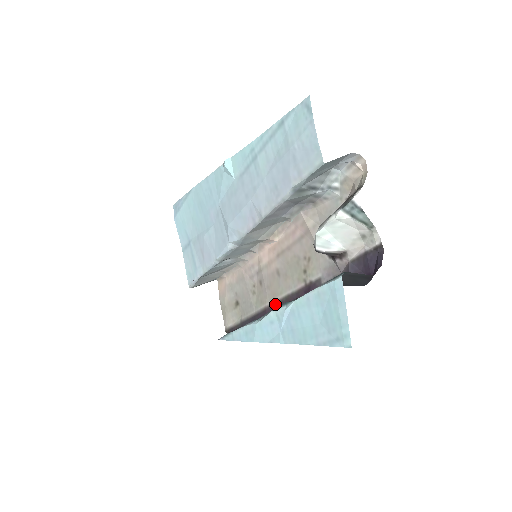
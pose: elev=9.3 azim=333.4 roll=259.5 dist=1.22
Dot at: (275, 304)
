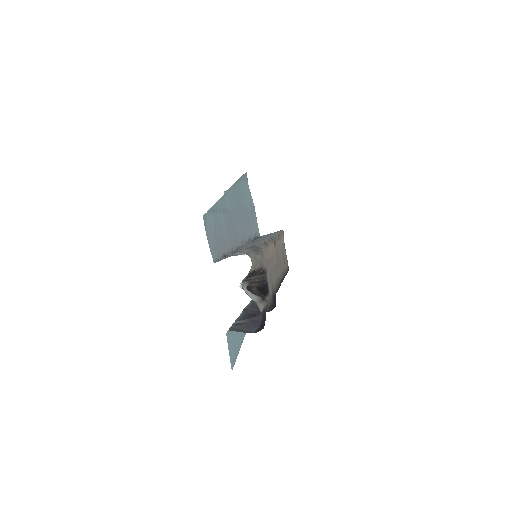
Dot at: (279, 284)
